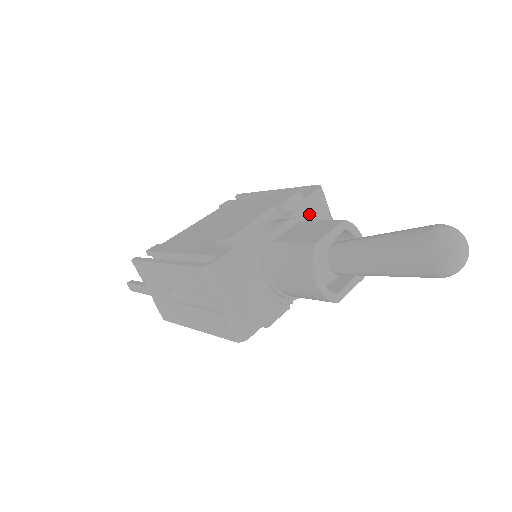
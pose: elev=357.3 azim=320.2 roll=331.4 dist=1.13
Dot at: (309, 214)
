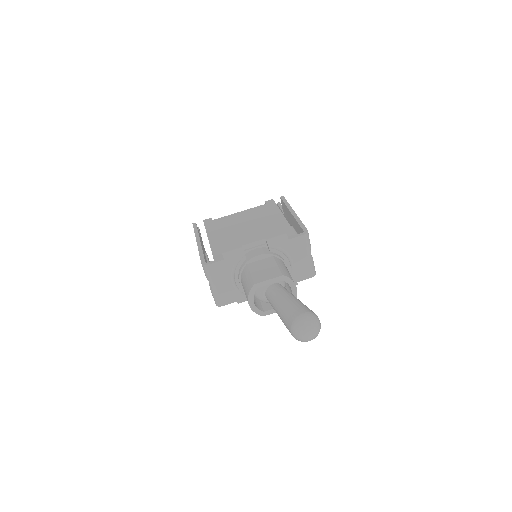
Dot at: (289, 249)
